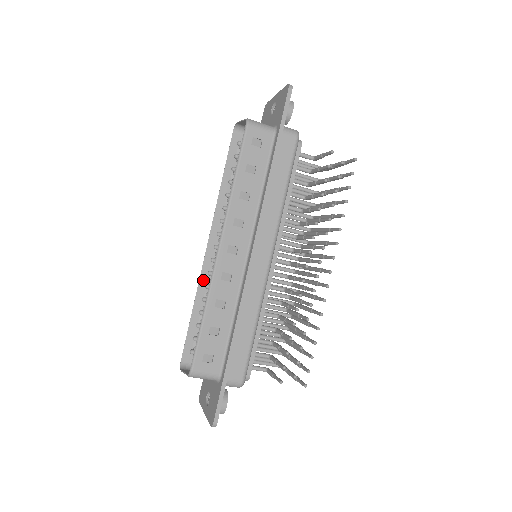
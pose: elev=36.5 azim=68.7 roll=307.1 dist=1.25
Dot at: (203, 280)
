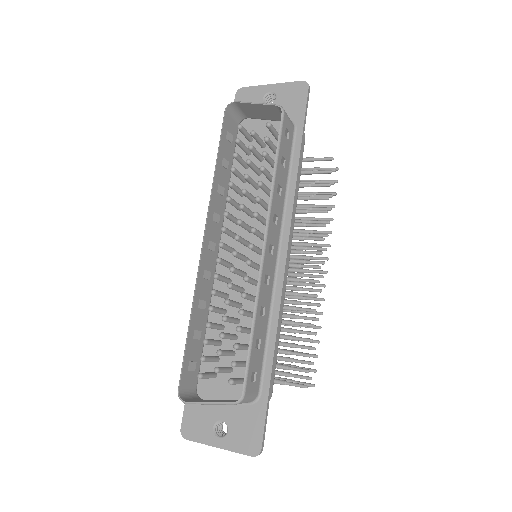
Dot at: (199, 285)
